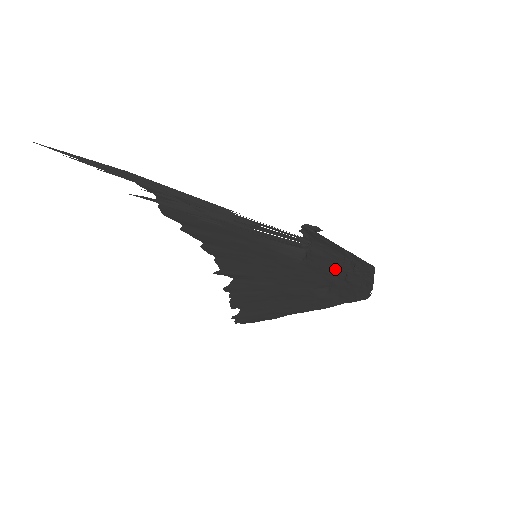
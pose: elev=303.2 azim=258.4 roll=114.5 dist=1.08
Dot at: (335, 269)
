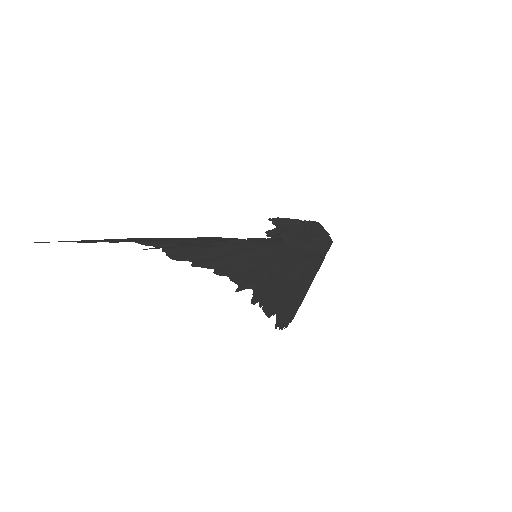
Dot at: (303, 235)
